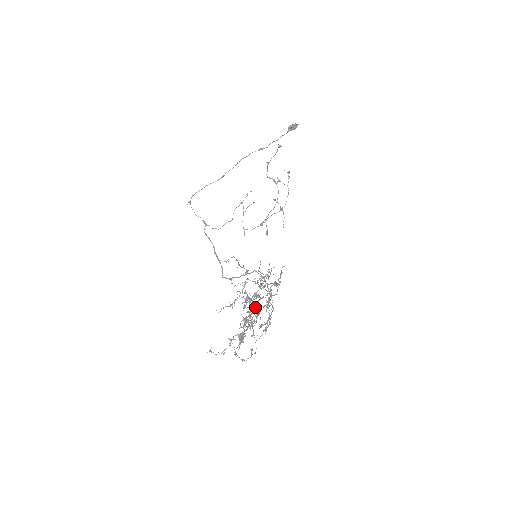
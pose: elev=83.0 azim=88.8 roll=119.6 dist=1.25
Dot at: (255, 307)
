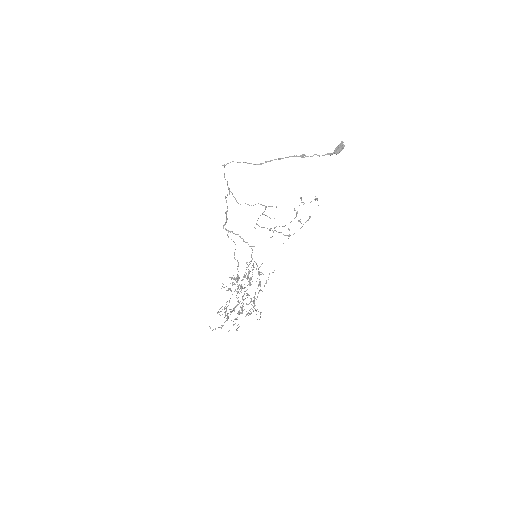
Dot at: occluded
